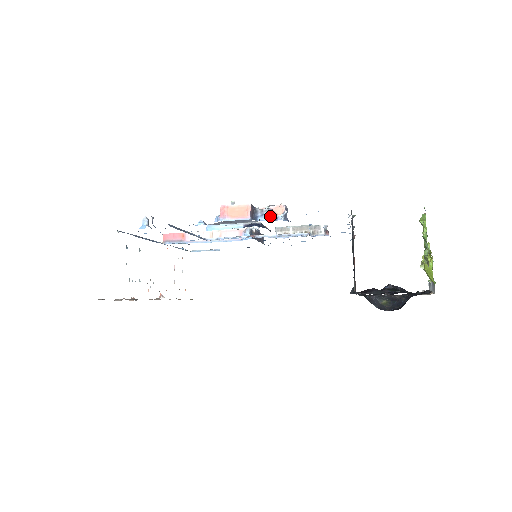
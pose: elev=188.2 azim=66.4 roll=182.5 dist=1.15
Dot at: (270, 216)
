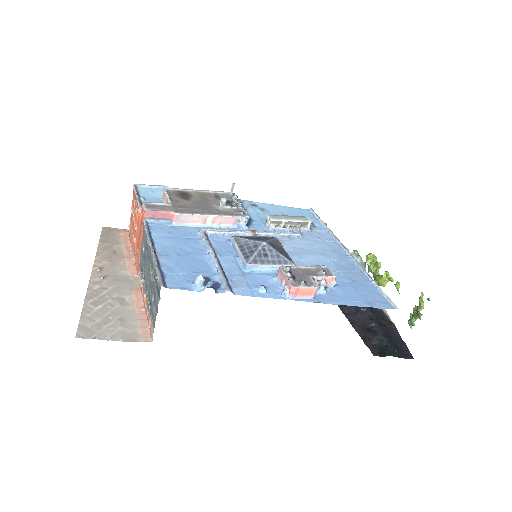
Dot at: (324, 288)
